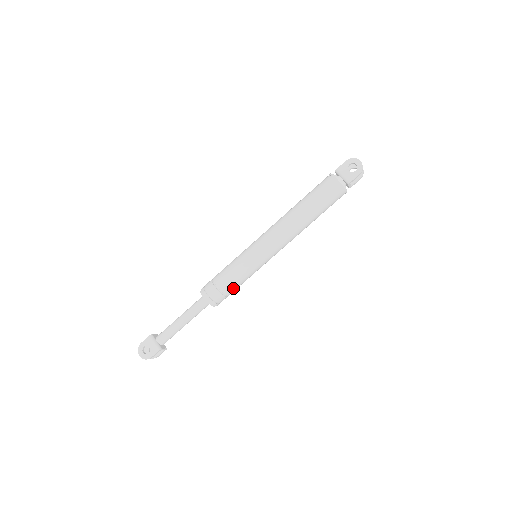
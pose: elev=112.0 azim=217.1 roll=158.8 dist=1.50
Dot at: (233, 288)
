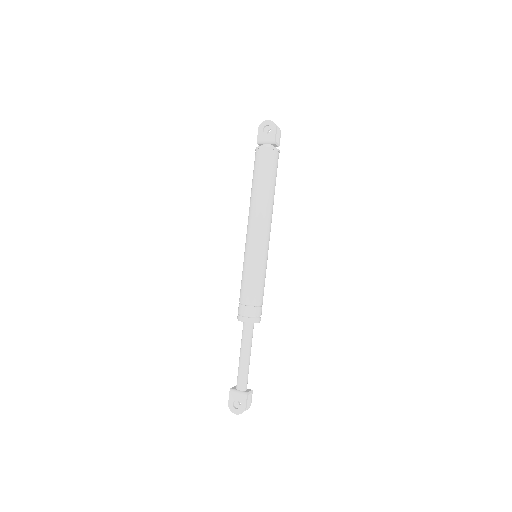
Dot at: (260, 295)
